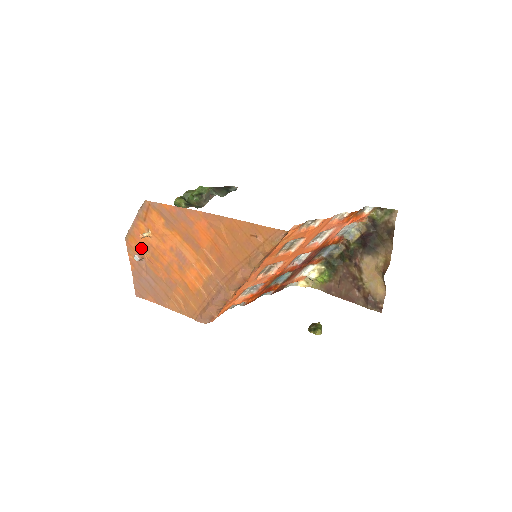
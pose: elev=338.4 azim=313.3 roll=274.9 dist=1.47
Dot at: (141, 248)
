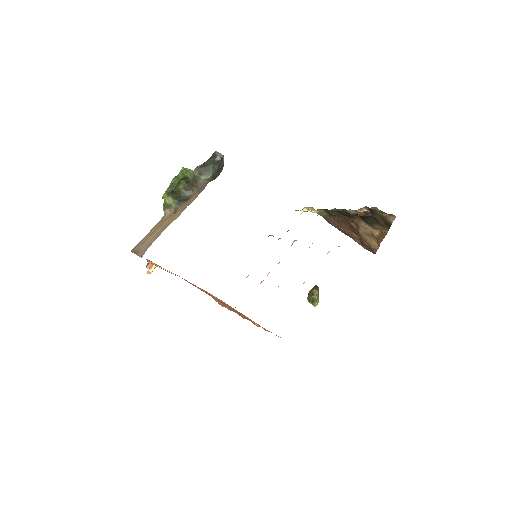
Dot at: (149, 261)
